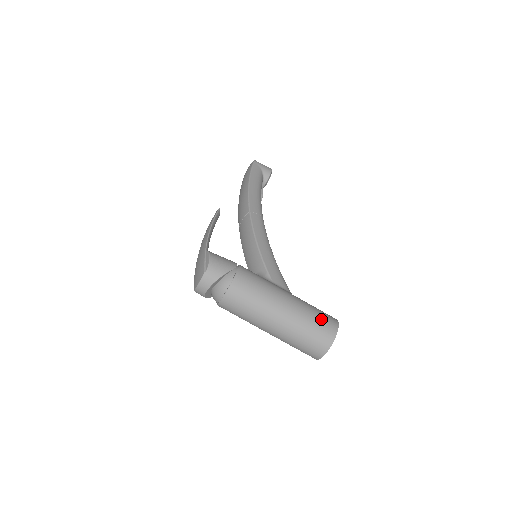
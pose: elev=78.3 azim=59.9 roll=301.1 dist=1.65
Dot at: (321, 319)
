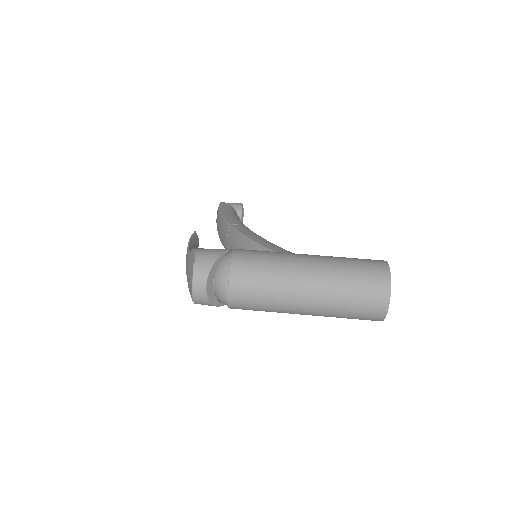
Dot at: (361, 261)
